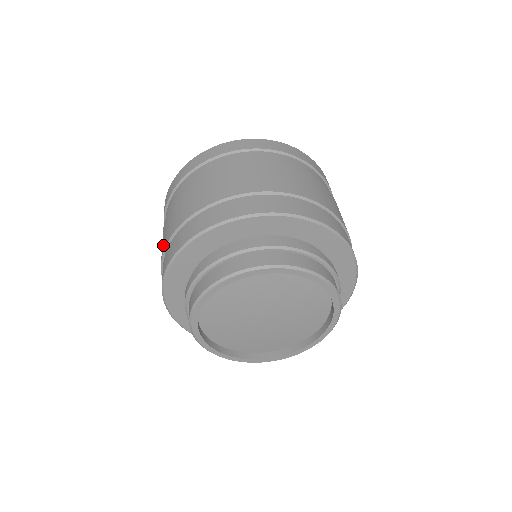
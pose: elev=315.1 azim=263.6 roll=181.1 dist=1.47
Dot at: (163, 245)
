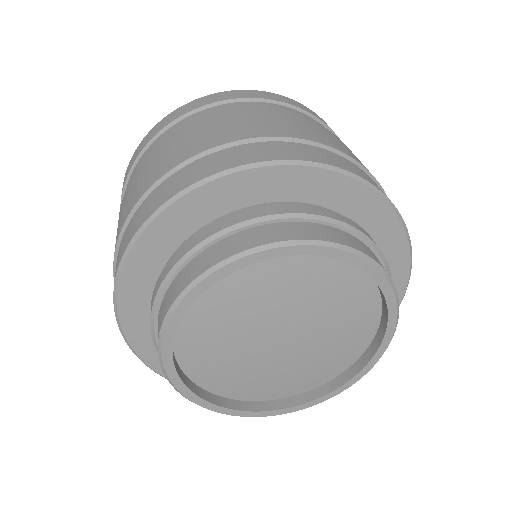
Dot at: (122, 219)
